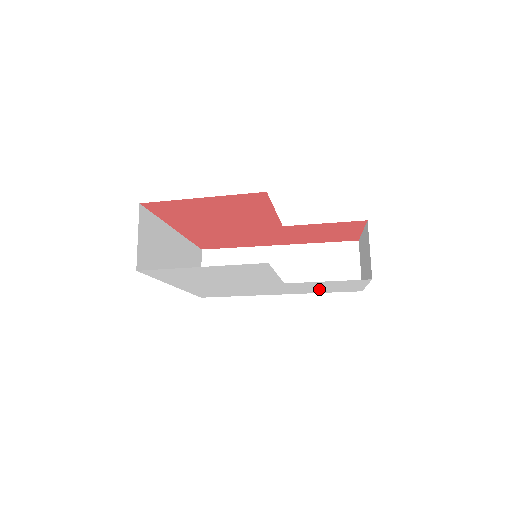
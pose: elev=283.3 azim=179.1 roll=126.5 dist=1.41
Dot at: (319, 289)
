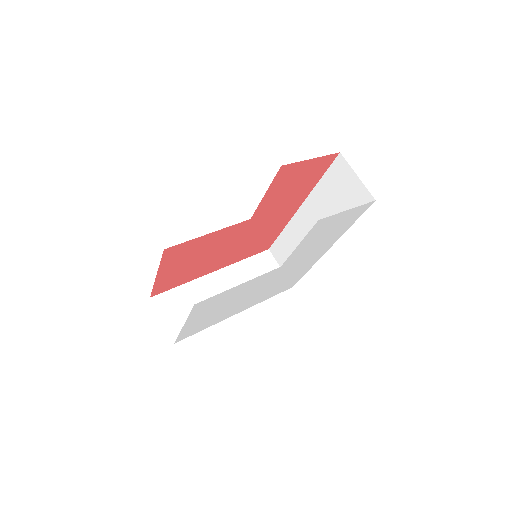
Dot at: (331, 235)
